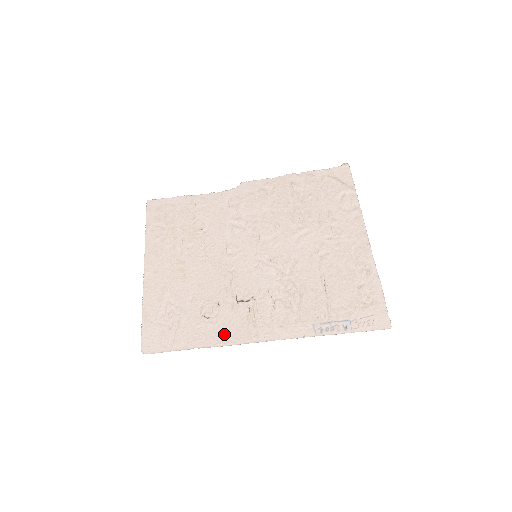
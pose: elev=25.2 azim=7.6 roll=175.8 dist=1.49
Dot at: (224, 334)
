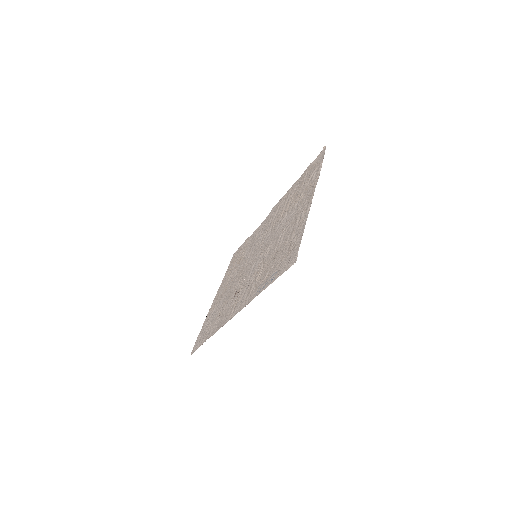
Dot at: (221, 322)
